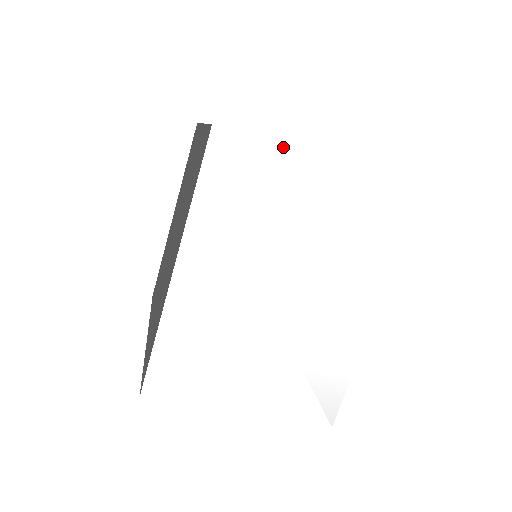
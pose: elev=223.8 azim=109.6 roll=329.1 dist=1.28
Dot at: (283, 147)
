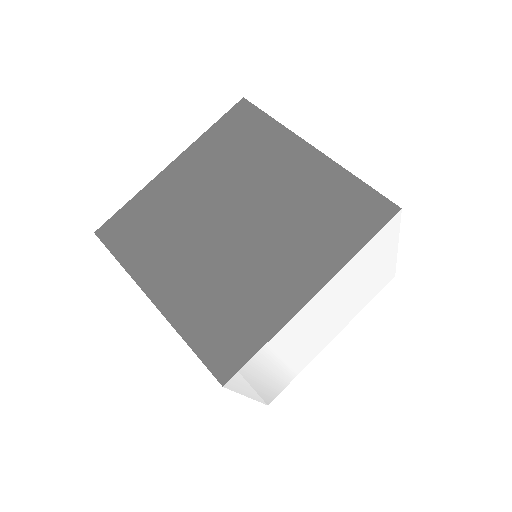
Dot at: occluded
